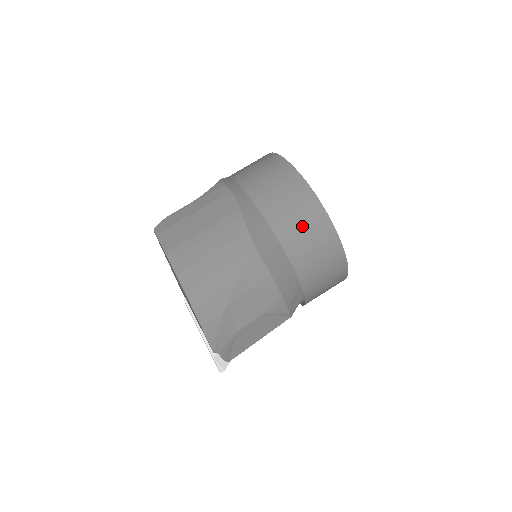
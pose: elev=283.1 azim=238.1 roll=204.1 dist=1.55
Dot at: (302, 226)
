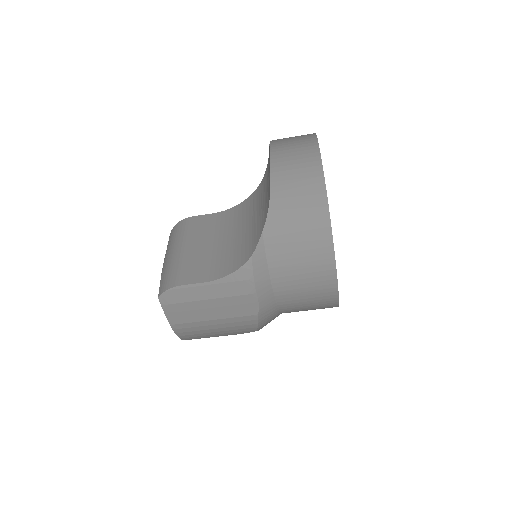
Dot at: occluded
